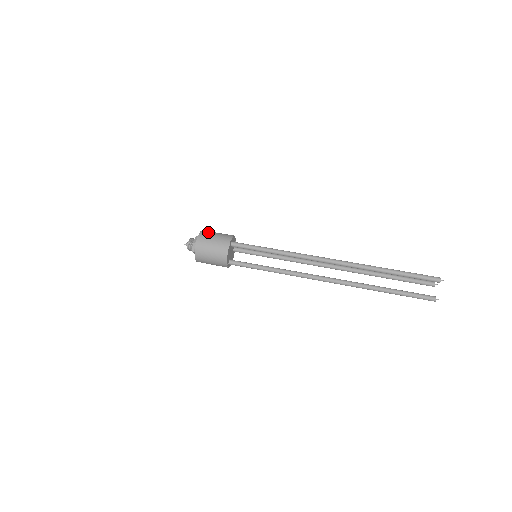
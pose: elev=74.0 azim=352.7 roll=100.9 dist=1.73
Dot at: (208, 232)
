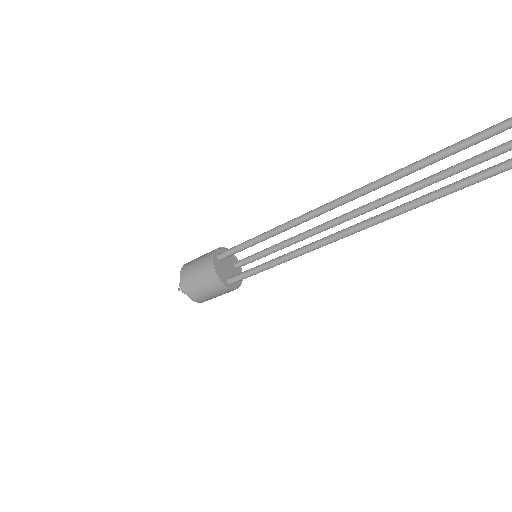
Dot at: (193, 260)
